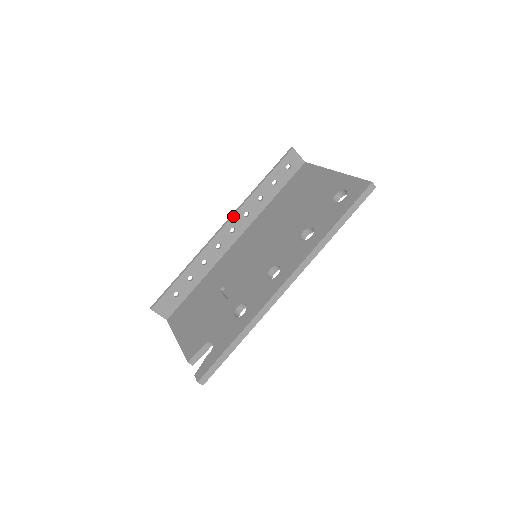
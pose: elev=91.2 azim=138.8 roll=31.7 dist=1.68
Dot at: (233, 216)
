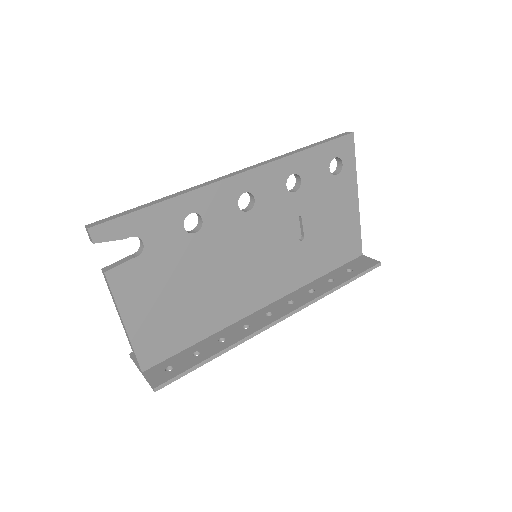
Dot at: occluded
